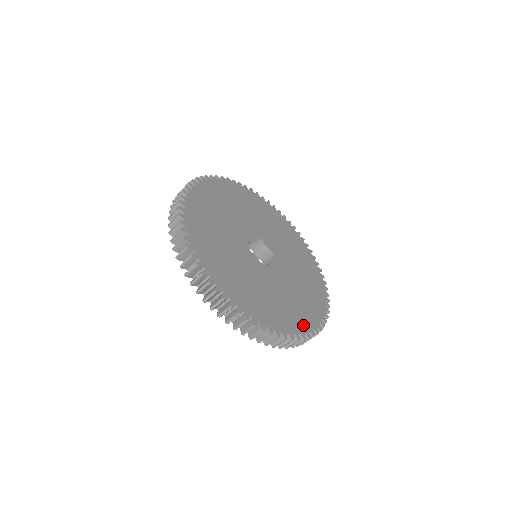
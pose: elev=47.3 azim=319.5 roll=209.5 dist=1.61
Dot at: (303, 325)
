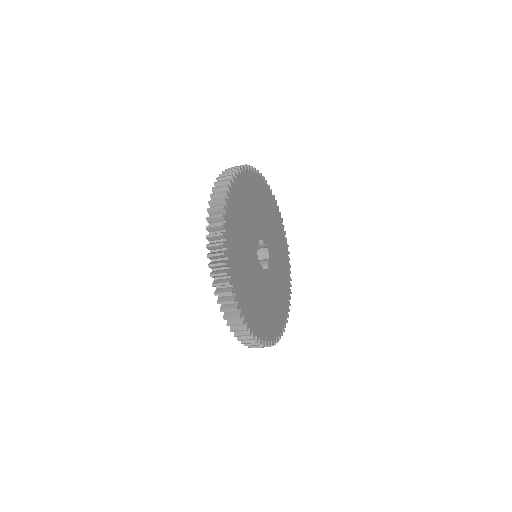
Dot at: (283, 317)
